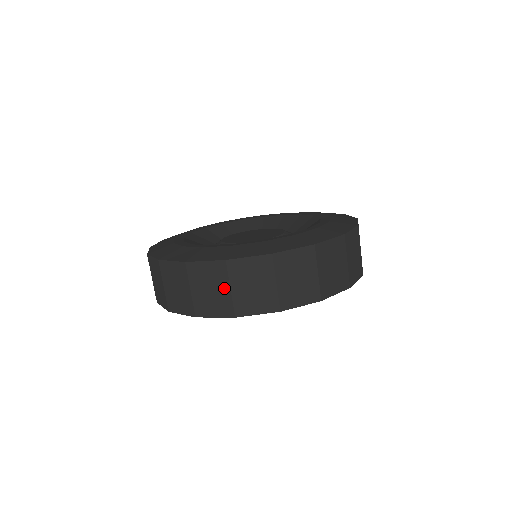
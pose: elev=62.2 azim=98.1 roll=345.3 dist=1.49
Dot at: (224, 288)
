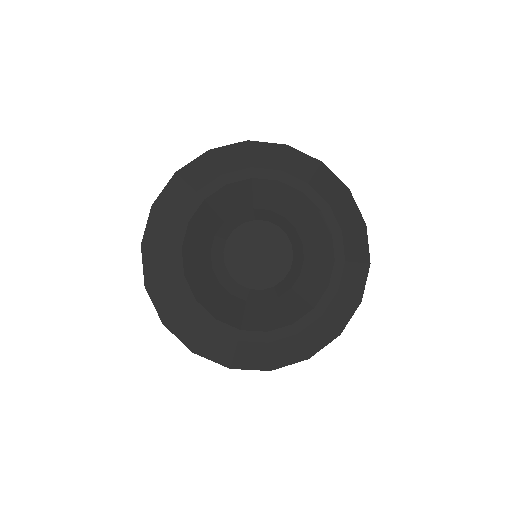
Dot at: occluded
